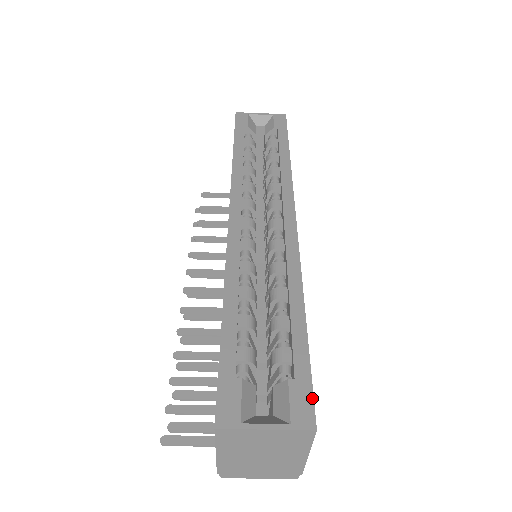
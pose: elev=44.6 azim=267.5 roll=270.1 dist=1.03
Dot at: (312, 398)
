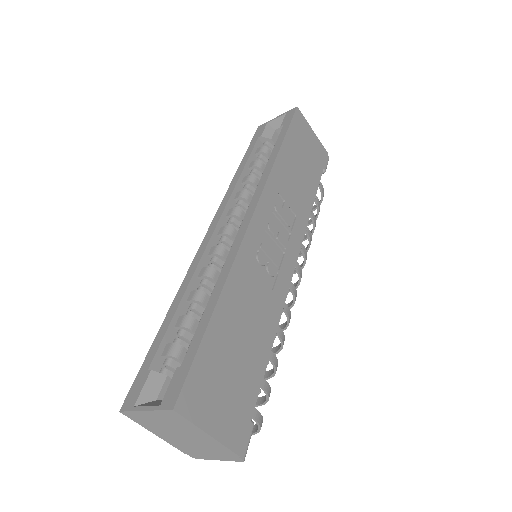
Dot at: (183, 381)
